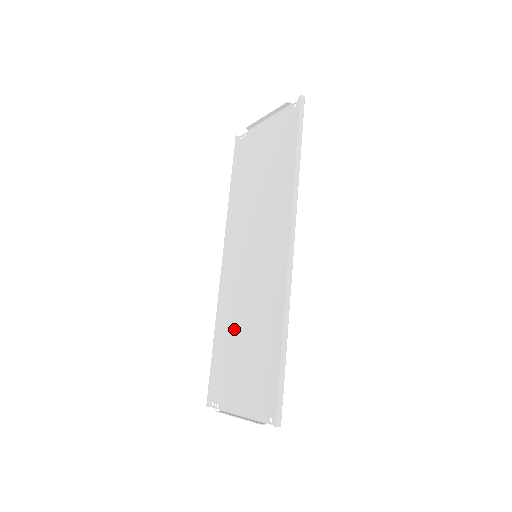
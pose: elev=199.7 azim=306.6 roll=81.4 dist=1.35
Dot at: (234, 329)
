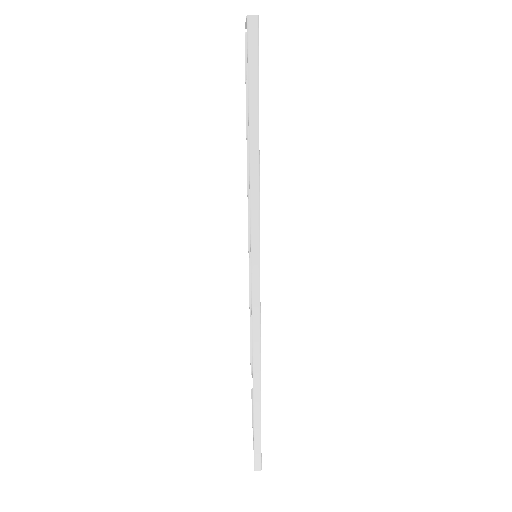
Dot at: occluded
